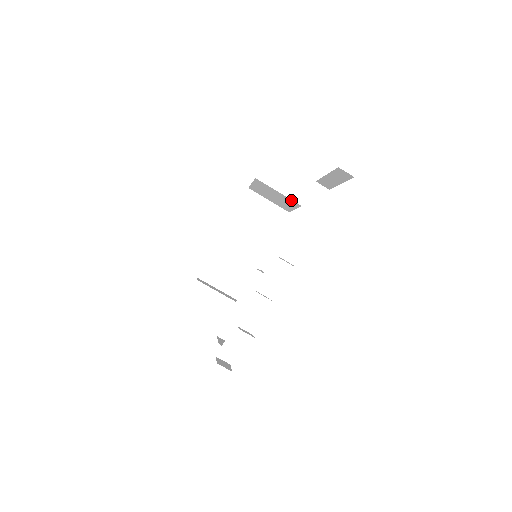
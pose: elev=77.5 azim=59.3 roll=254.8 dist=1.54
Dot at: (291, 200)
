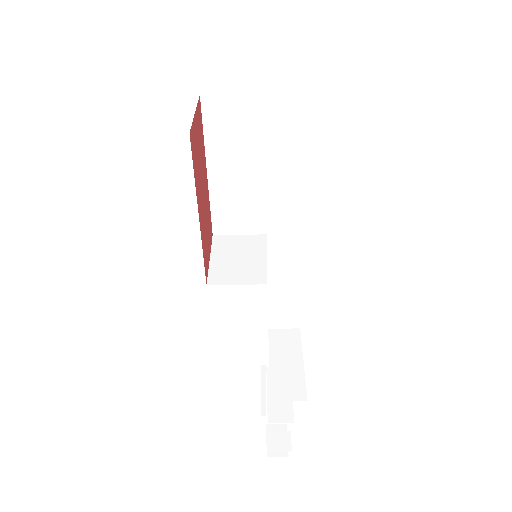
Dot at: occluded
